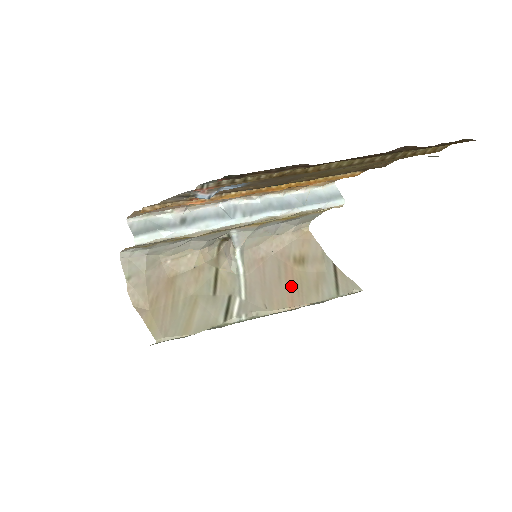
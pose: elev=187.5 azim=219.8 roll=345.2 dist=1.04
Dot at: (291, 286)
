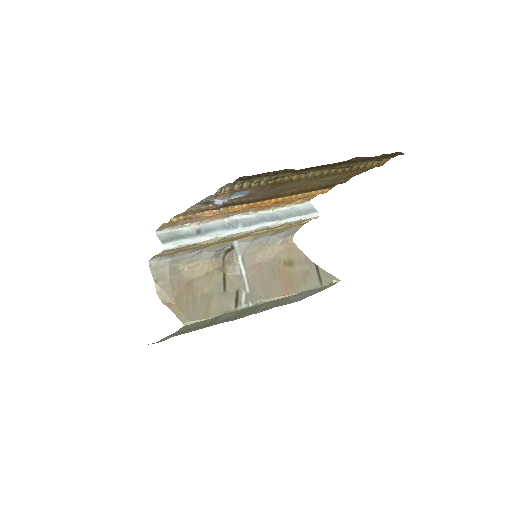
Dot at: (284, 281)
